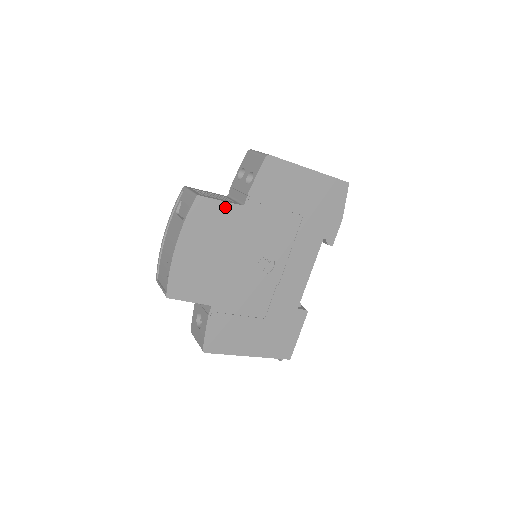
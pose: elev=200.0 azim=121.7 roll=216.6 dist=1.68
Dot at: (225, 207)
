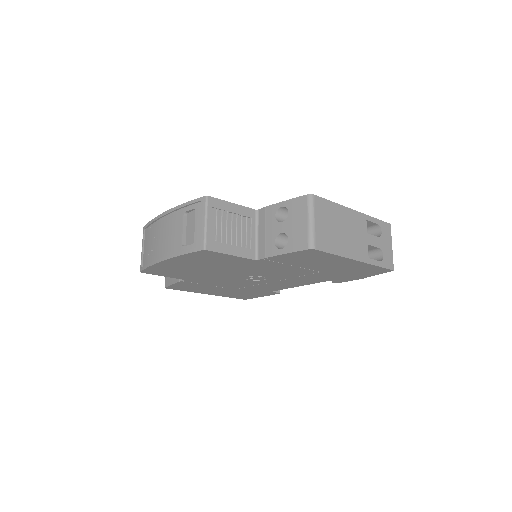
Dot at: (234, 257)
